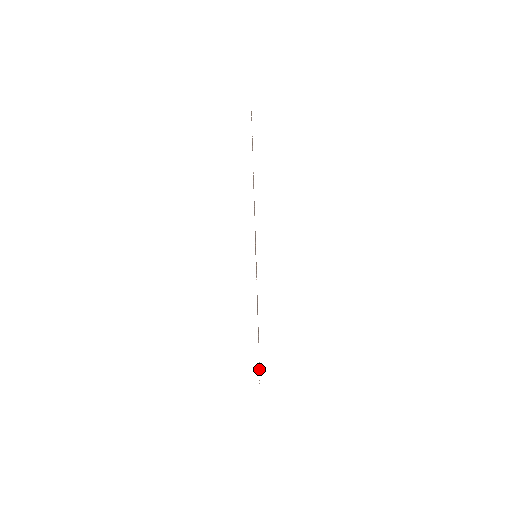
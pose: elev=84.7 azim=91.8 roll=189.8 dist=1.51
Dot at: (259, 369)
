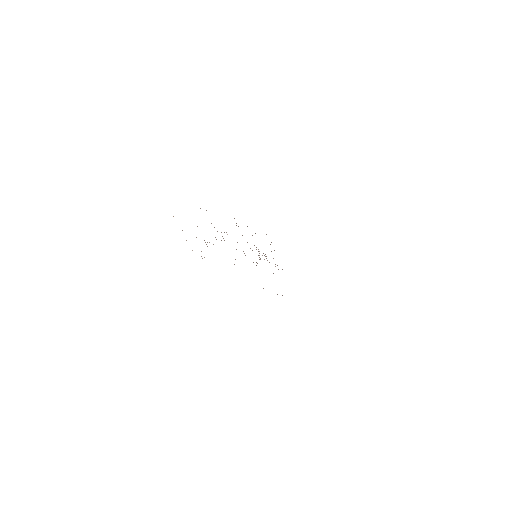
Dot at: occluded
